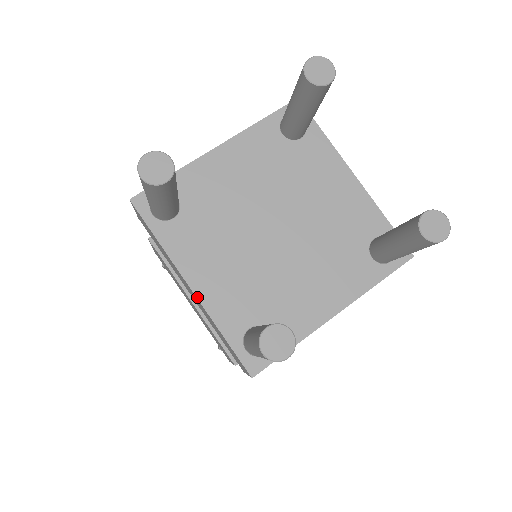
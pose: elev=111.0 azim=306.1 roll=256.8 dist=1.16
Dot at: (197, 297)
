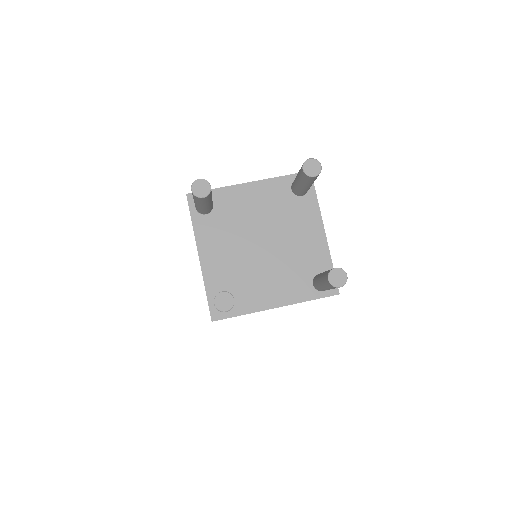
Dot at: (201, 264)
